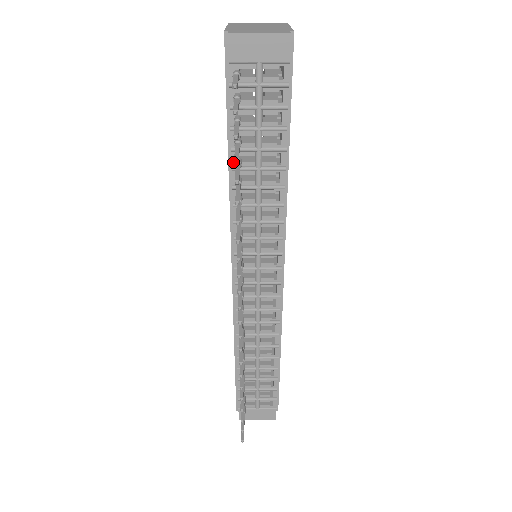
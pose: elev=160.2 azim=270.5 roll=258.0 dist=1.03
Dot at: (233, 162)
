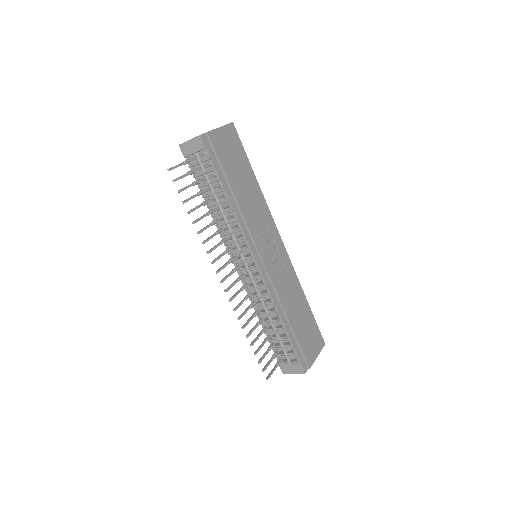
Dot at: (207, 203)
